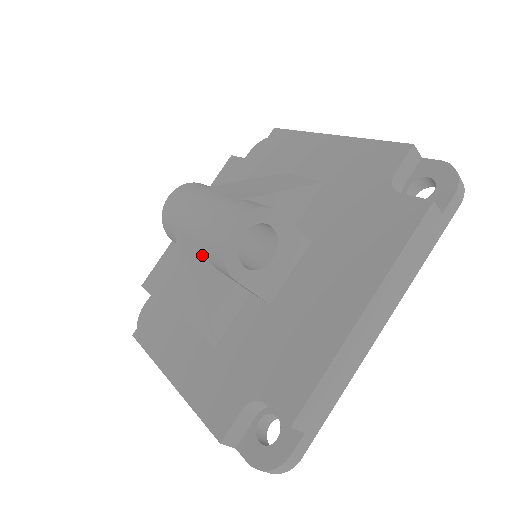
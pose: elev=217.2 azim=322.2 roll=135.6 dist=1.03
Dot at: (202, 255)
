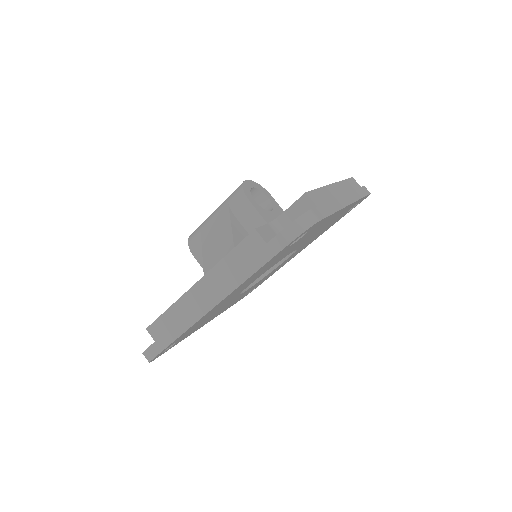
Dot at: (225, 210)
